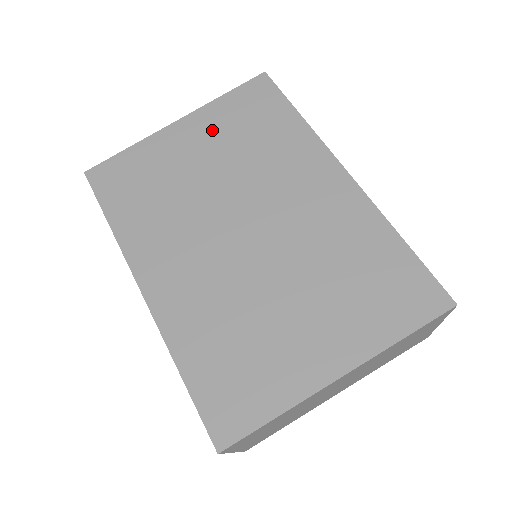
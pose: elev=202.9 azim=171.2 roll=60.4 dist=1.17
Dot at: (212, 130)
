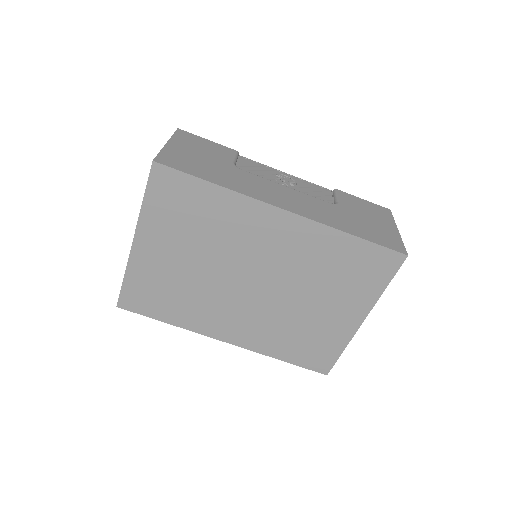
Dot at: (165, 234)
